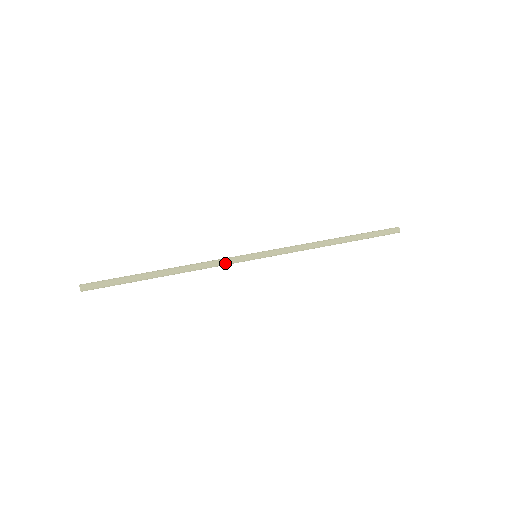
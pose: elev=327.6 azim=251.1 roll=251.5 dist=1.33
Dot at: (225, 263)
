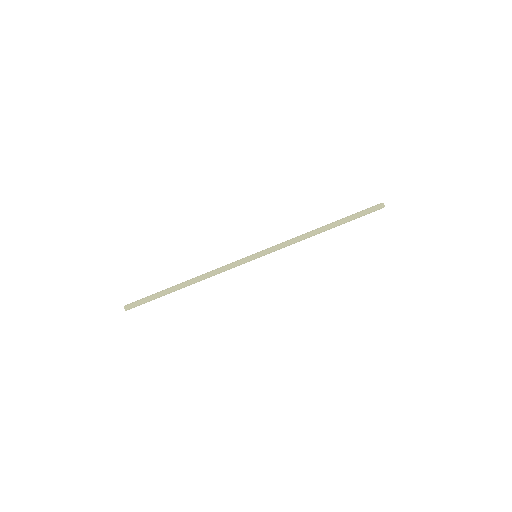
Dot at: occluded
